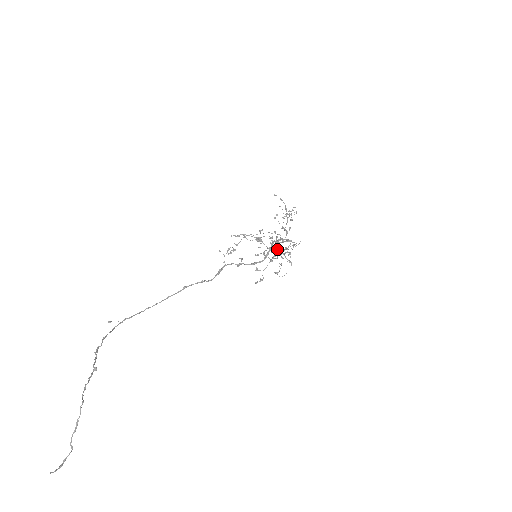
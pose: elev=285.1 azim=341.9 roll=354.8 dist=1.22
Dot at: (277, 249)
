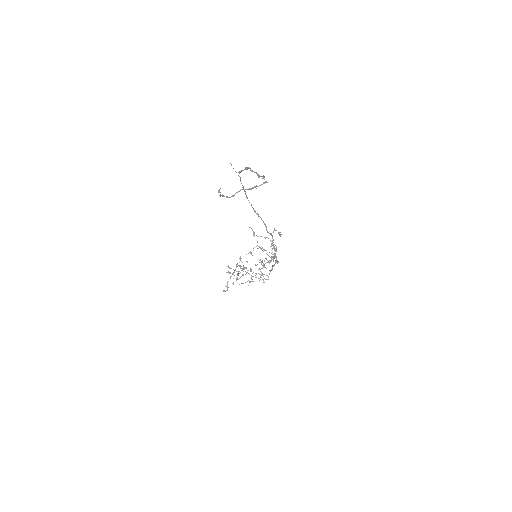
Dot at: (234, 271)
